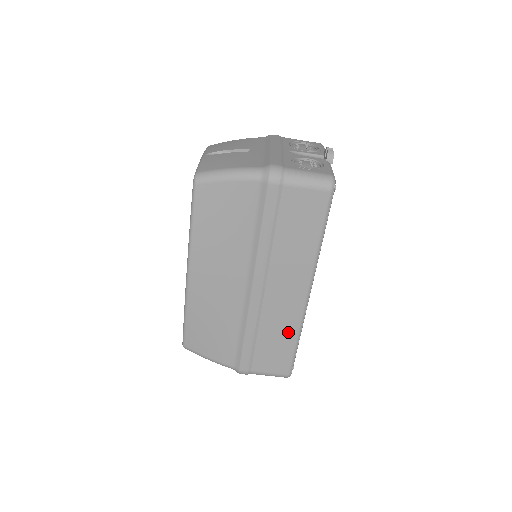
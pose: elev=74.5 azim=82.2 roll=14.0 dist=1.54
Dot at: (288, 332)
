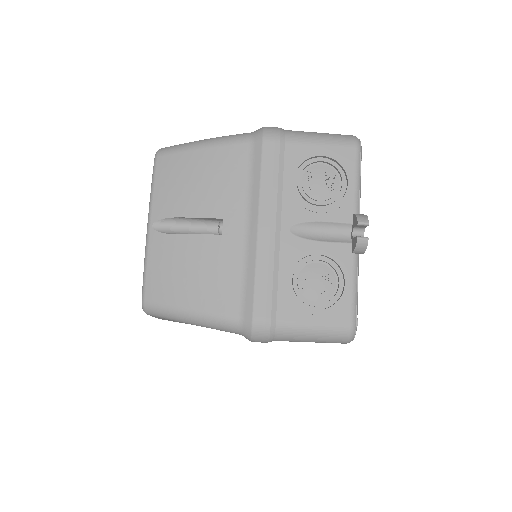
Dot at: occluded
